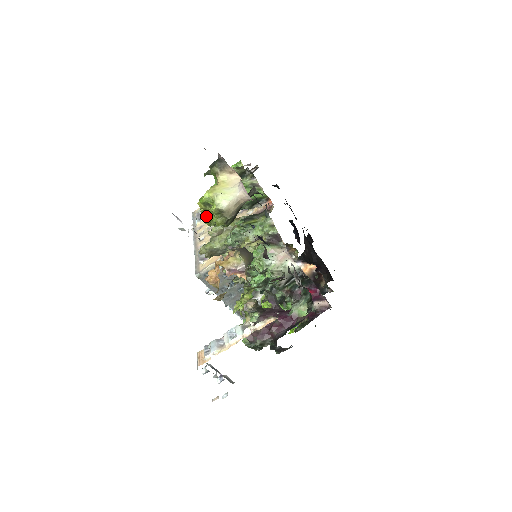
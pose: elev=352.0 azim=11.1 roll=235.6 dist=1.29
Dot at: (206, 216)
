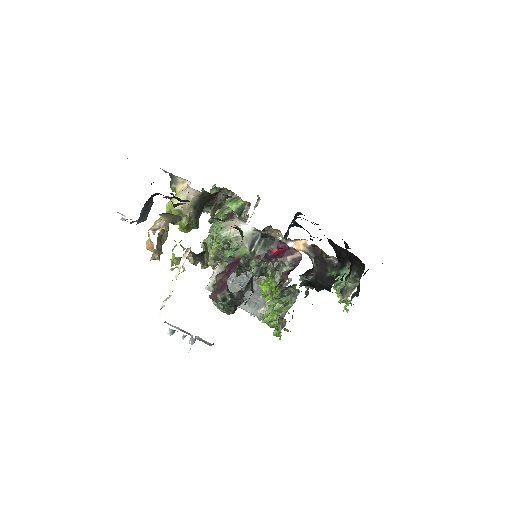
Dot at: occluded
